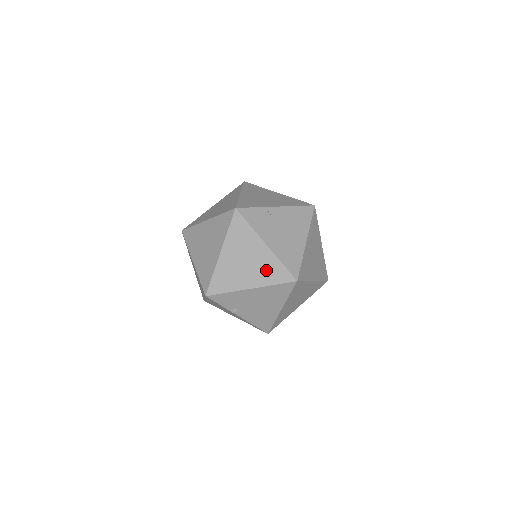
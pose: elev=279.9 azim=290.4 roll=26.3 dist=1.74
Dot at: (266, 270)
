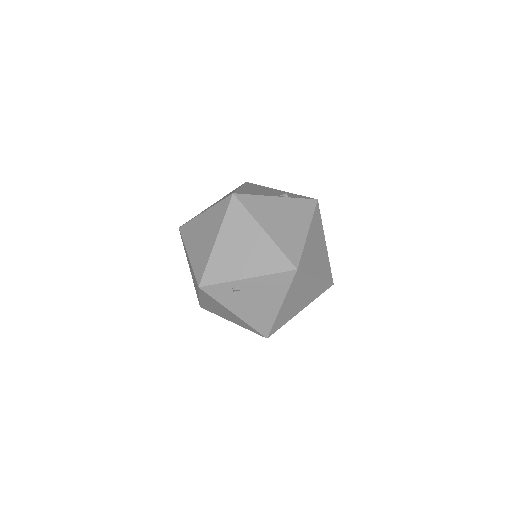
Dot at: (240, 323)
